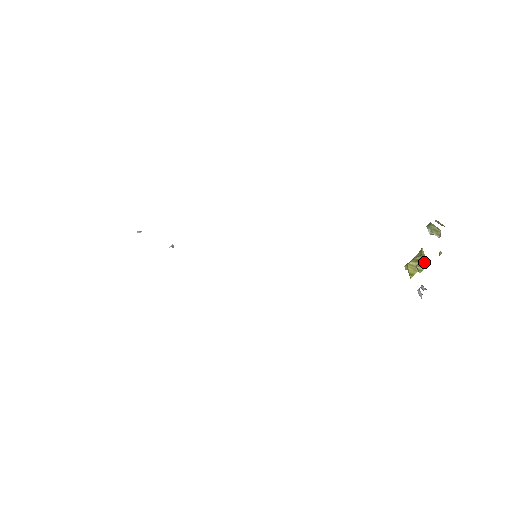
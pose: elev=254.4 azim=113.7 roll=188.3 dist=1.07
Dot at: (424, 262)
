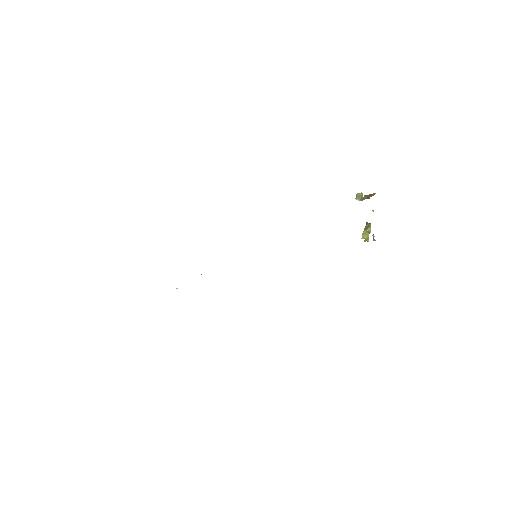
Dot at: (369, 225)
